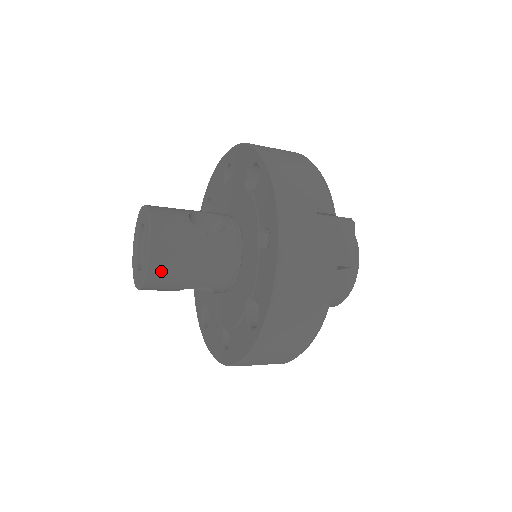
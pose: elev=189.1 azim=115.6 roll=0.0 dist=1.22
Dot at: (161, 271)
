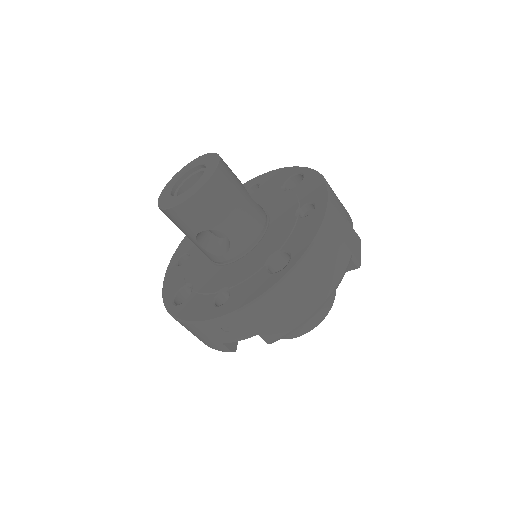
Dot at: (213, 194)
